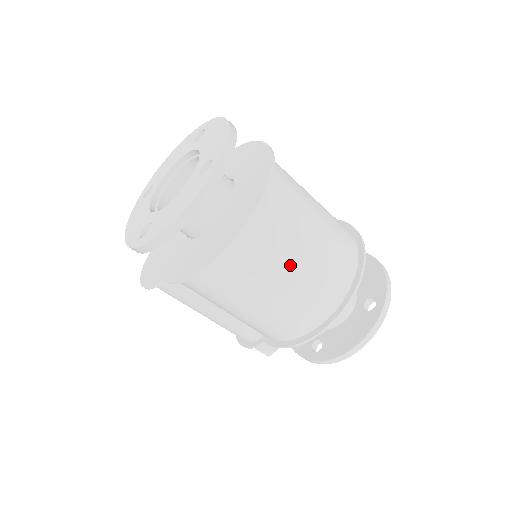
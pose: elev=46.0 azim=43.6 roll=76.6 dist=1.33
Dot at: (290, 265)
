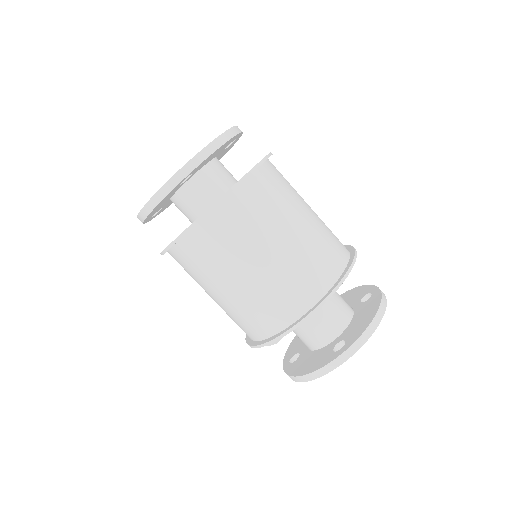
Dot at: (232, 276)
